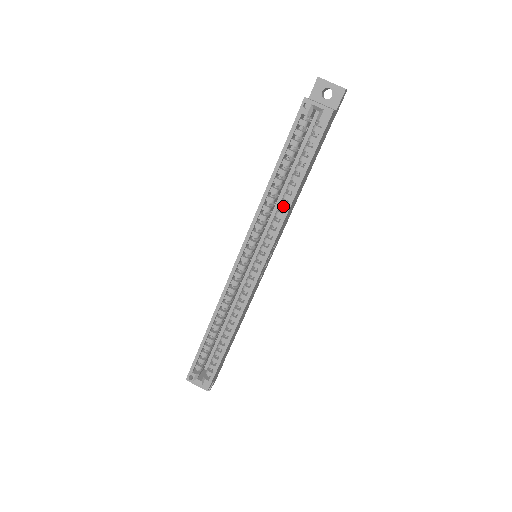
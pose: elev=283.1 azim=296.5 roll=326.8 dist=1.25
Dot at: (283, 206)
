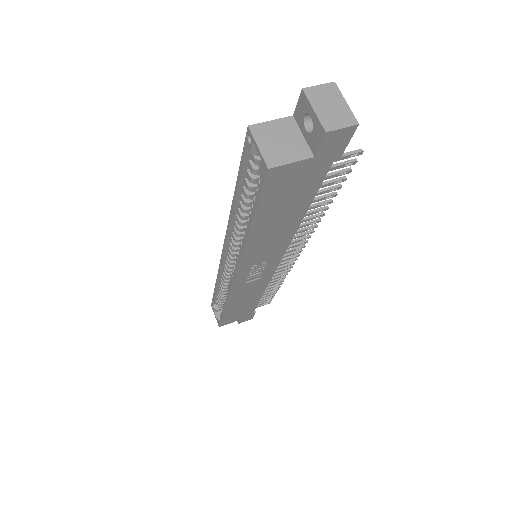
Dot at: occluded
